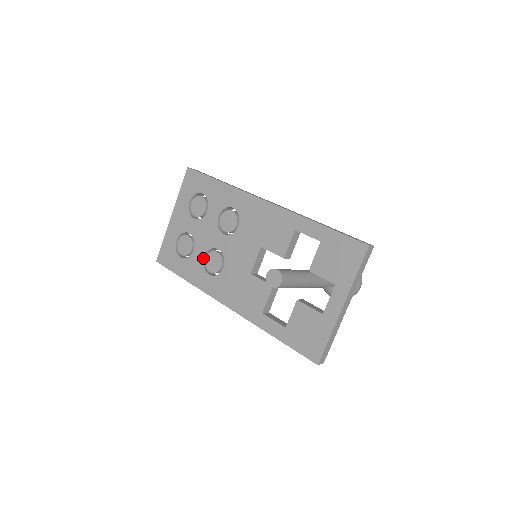
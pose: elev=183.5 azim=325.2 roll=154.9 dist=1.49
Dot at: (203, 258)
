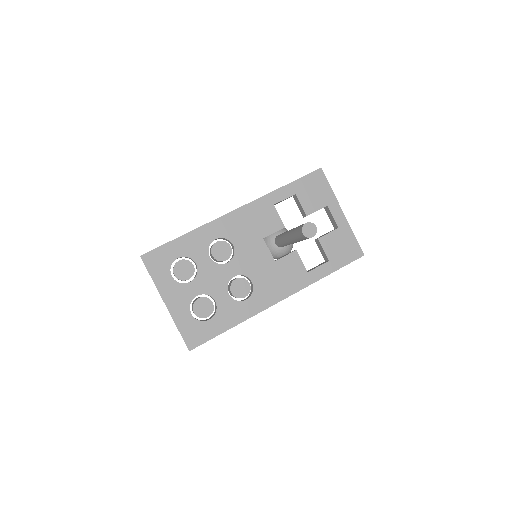
Dot at: (229, 296)
